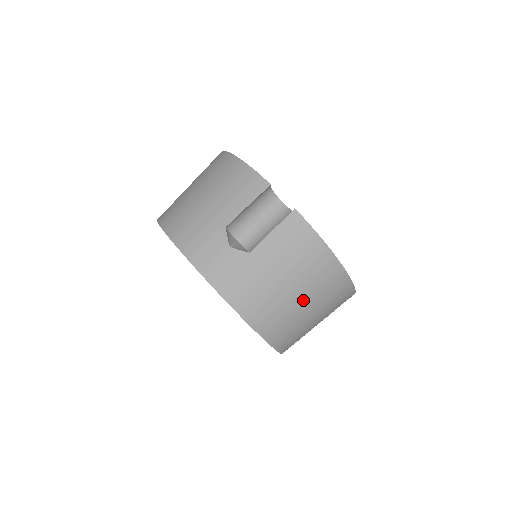
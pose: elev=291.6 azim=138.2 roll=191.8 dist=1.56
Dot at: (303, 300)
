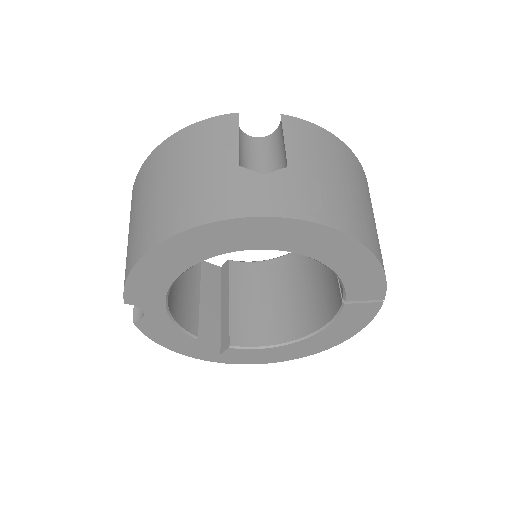
Dot at: (362, 198)
